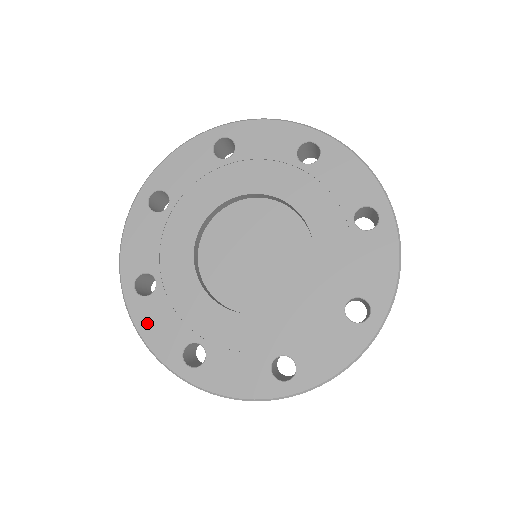
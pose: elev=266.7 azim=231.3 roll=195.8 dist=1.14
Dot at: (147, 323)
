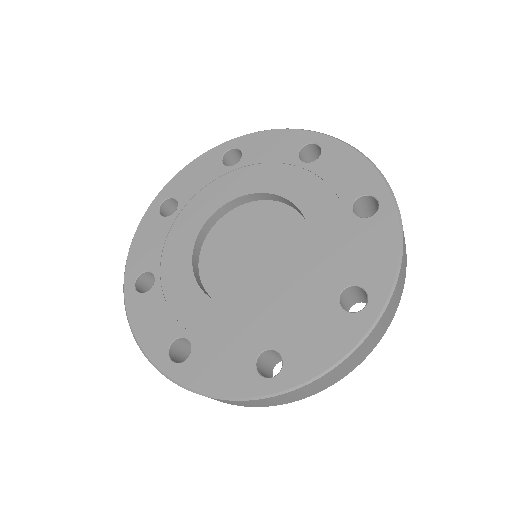
Dot at: (140, 318)
